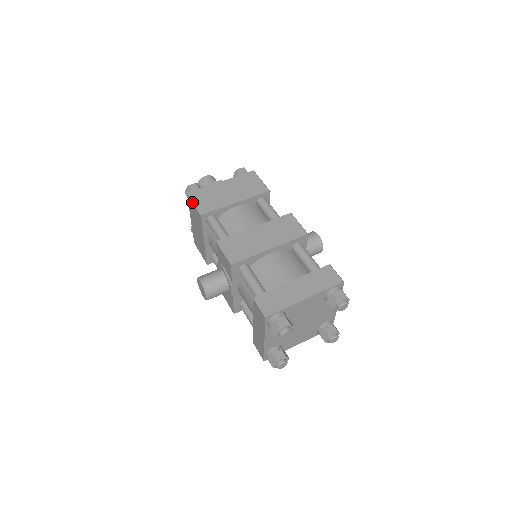
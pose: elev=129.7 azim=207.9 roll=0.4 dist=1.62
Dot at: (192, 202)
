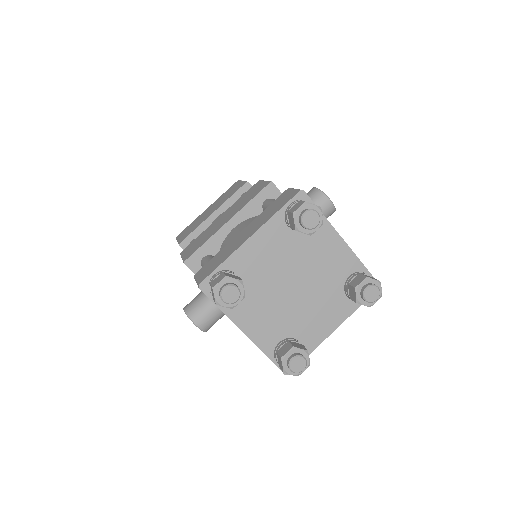
Dot at: (177, 241)
